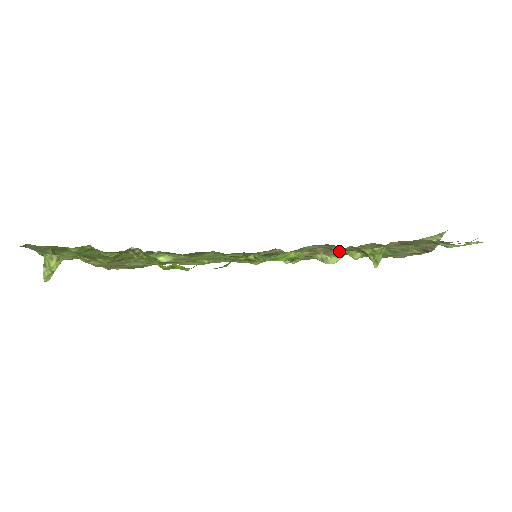
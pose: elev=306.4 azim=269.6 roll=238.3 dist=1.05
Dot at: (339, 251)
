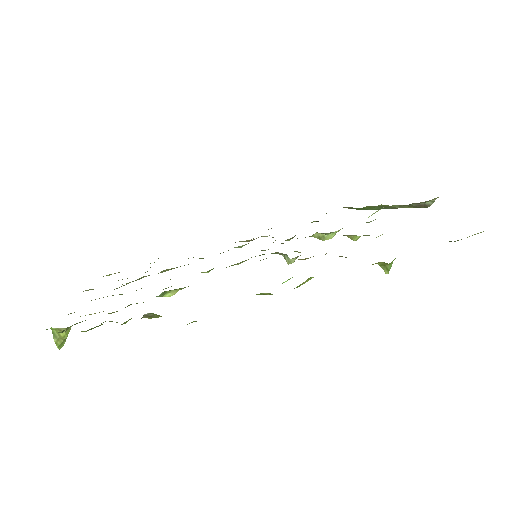
Dot at: occluded
